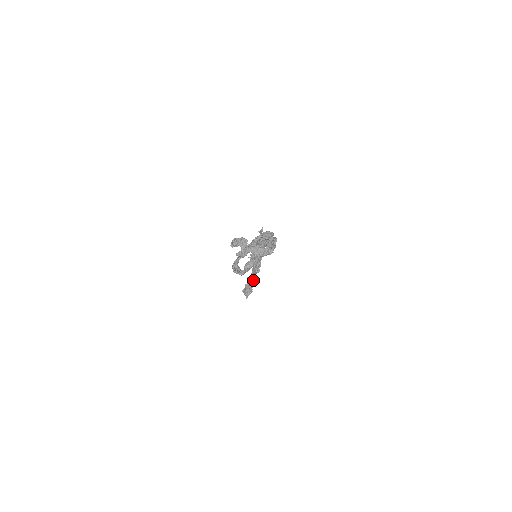
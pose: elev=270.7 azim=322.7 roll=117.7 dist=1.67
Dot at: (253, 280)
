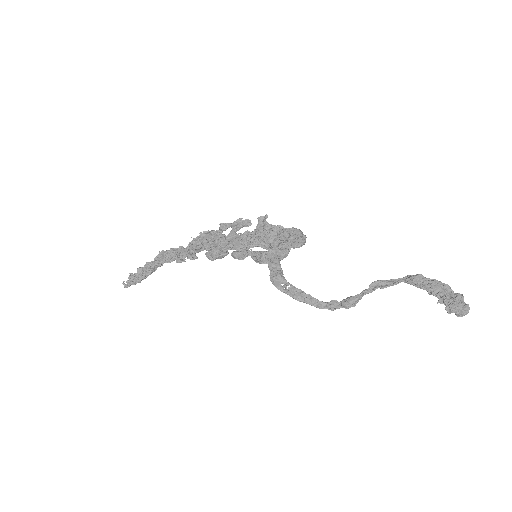
Dot at: (160, 266)
